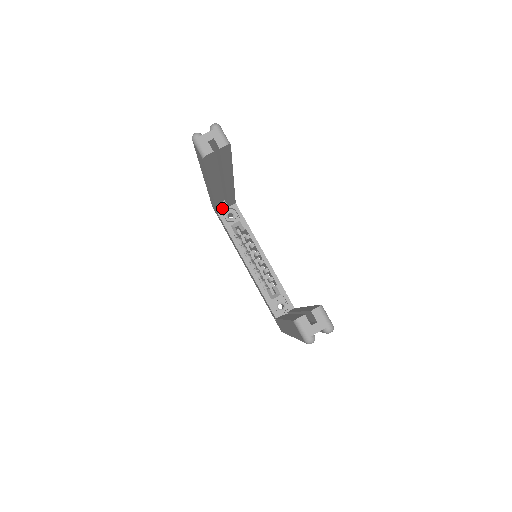
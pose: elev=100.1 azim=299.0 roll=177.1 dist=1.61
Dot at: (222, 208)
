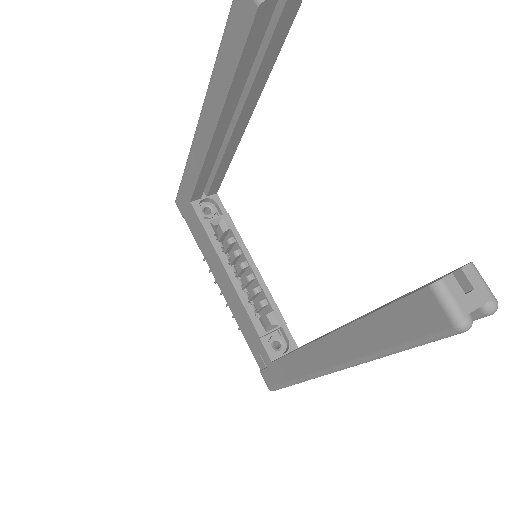
Dot at: (199, 194)
